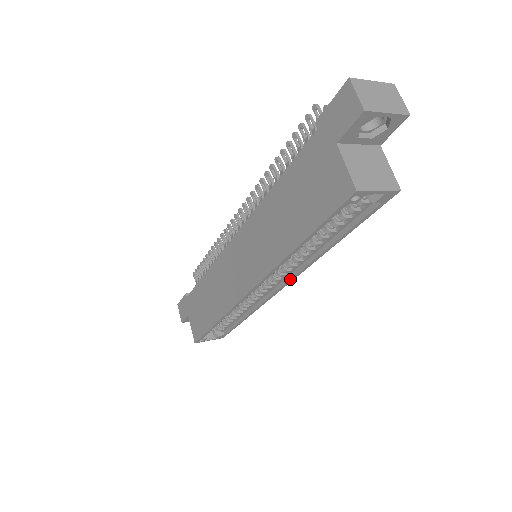
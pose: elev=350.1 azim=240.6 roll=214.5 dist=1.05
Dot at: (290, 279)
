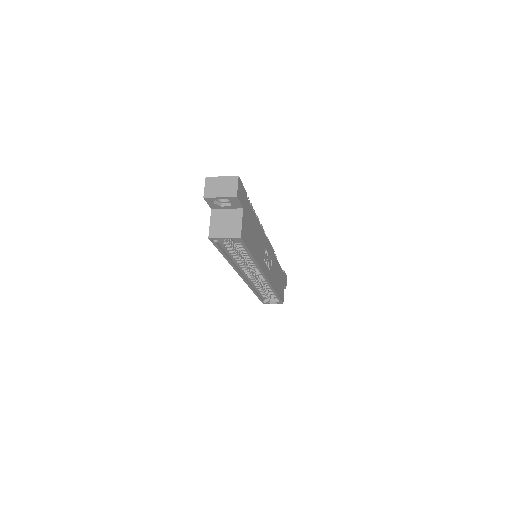
Dot at: (262, 274)
